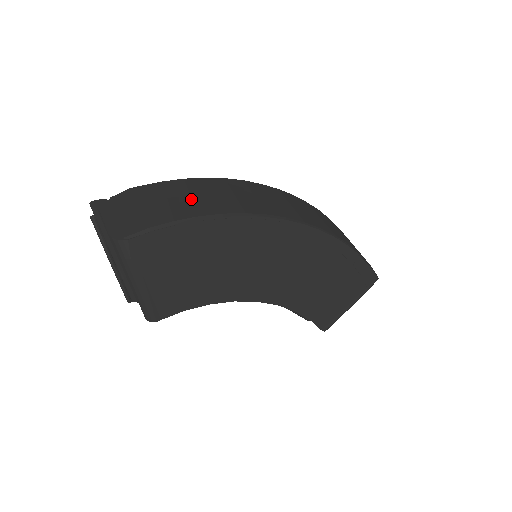
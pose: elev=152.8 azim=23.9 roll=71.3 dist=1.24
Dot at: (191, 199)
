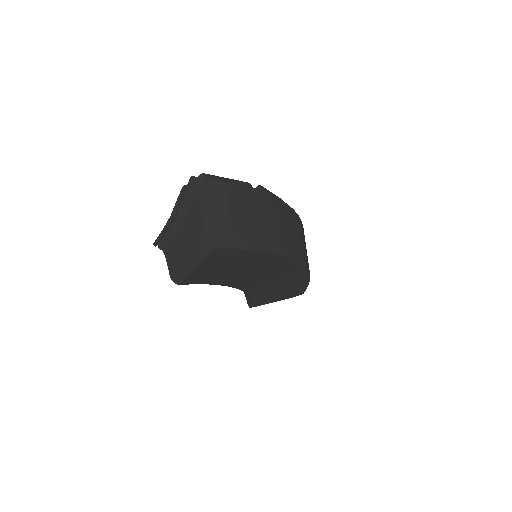
Dot at: (262, 222)
